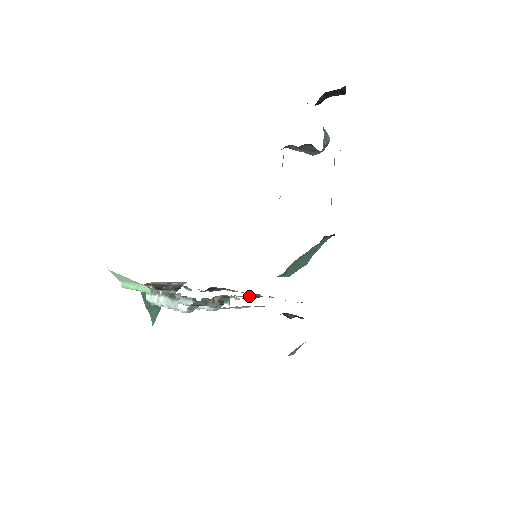
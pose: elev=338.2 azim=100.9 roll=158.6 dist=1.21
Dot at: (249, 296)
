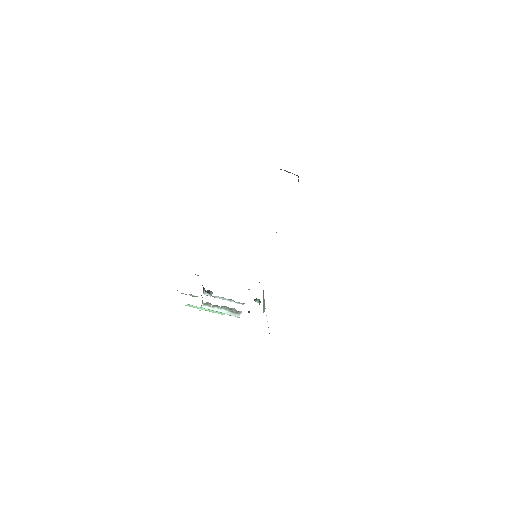
Dot at: occluded
